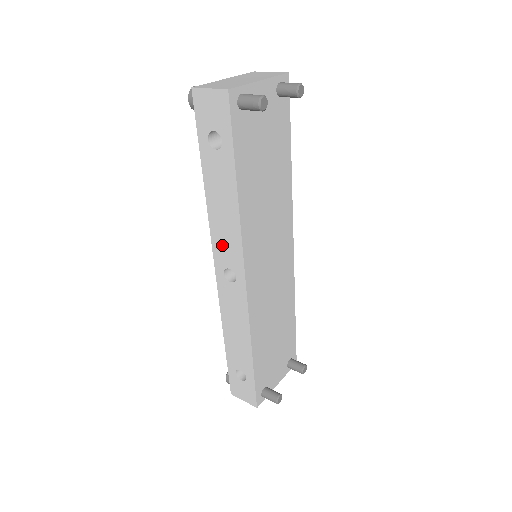
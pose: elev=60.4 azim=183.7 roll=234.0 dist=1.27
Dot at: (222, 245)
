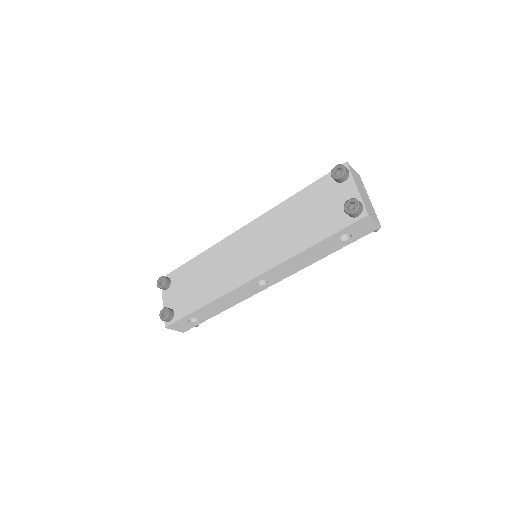
Dot at: (279, 271)
